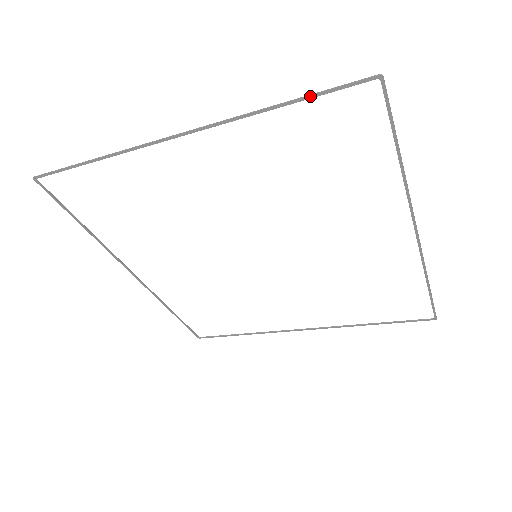
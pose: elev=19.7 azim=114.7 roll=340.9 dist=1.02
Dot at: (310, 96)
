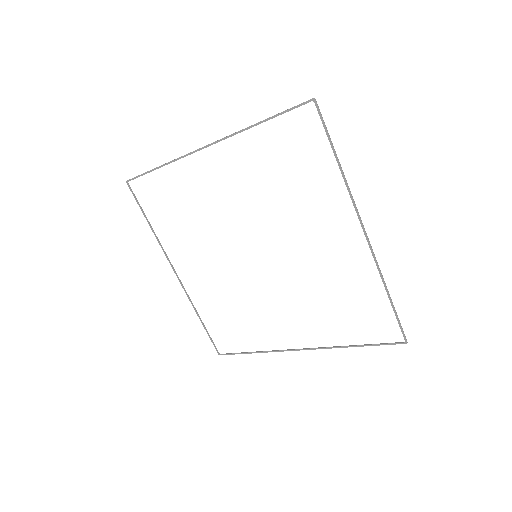
Dot at: (276, 115)
